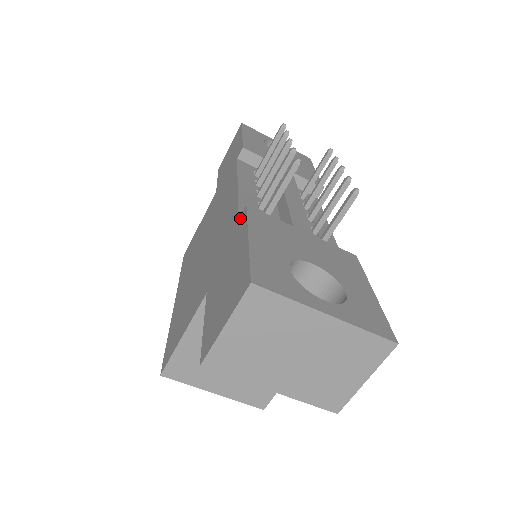
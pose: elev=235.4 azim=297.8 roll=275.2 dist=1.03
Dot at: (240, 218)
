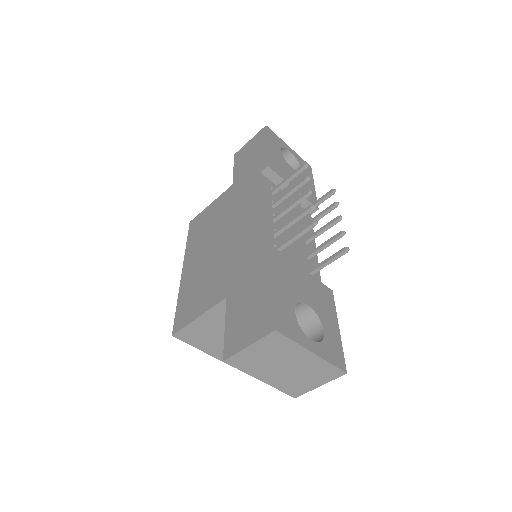
Dot at: (265, 254)
